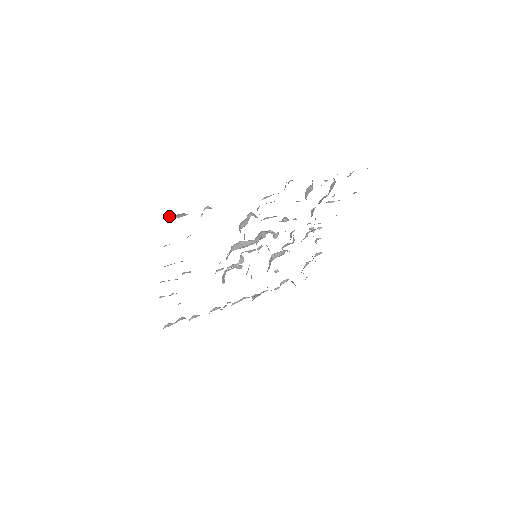
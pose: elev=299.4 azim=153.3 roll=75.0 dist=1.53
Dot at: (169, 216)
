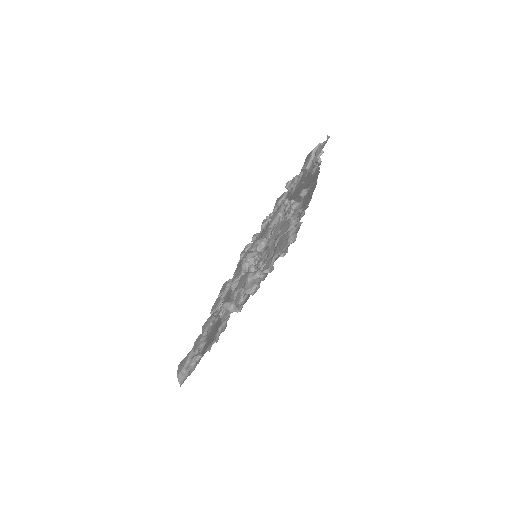
Dot at: (177, 376)
